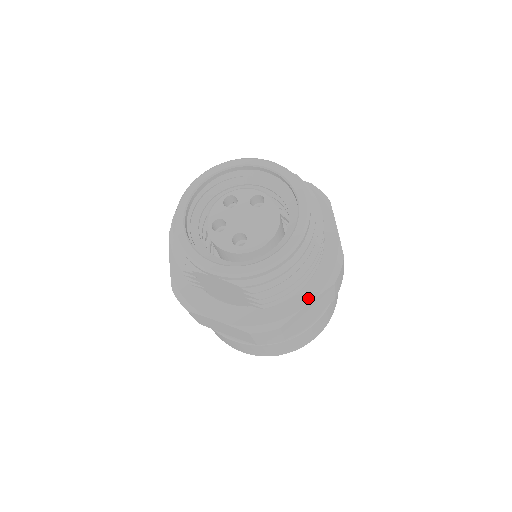
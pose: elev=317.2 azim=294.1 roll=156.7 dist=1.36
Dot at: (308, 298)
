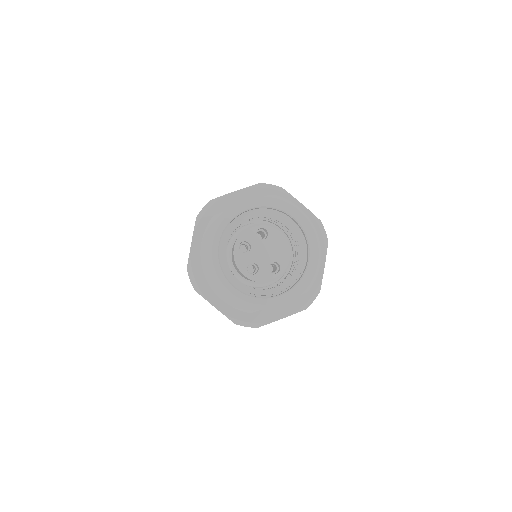
Dot at: (322, 263)
